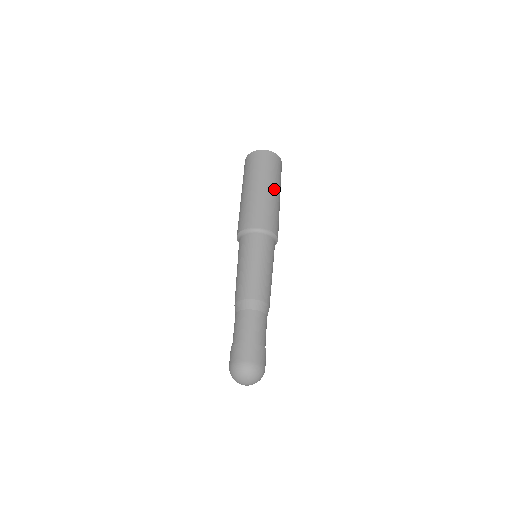
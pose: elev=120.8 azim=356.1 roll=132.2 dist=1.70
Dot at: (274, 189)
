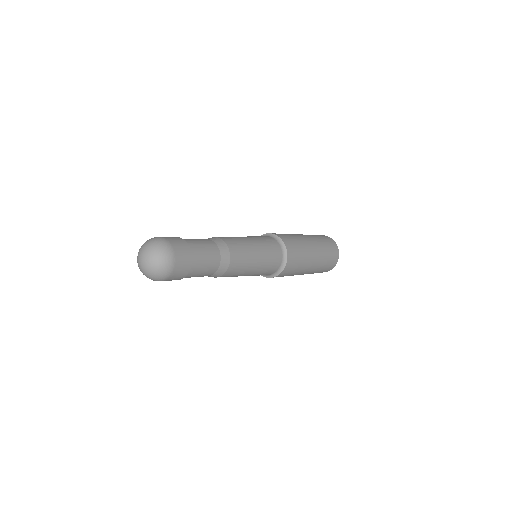
Dot at: (312, 241)
